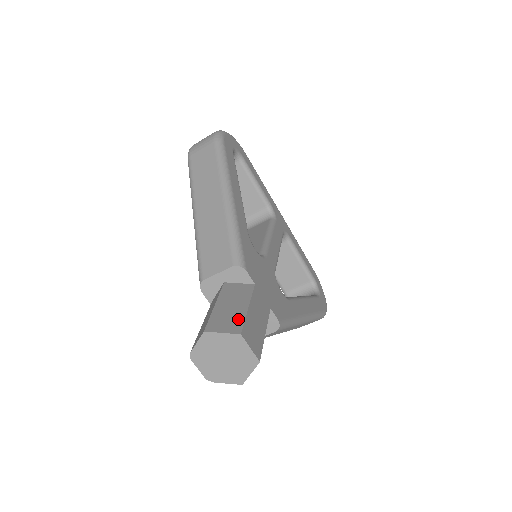
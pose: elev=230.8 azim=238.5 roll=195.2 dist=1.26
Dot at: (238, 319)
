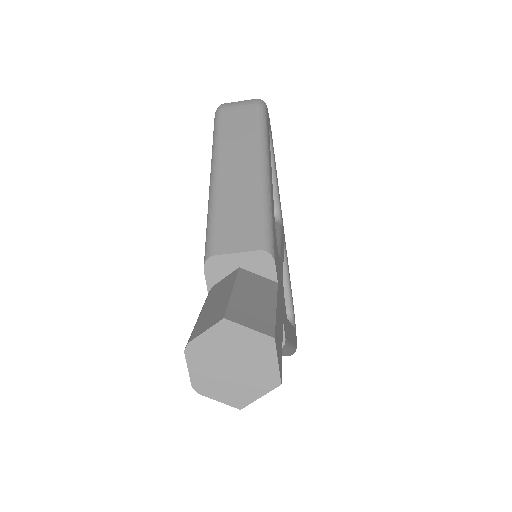
Dot at: (267, 317)
